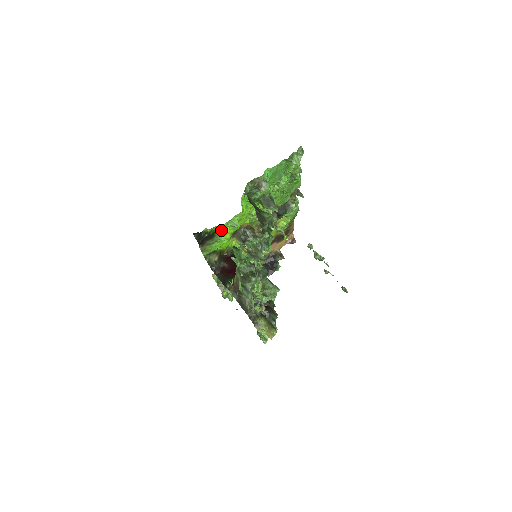
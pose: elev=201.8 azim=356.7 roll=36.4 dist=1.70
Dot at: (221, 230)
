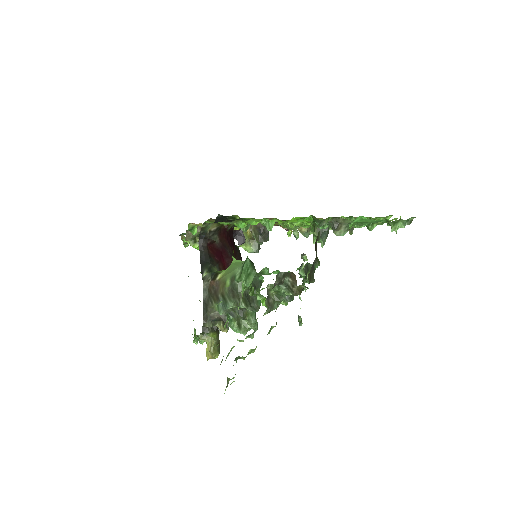
Dot at: (249, 220)
